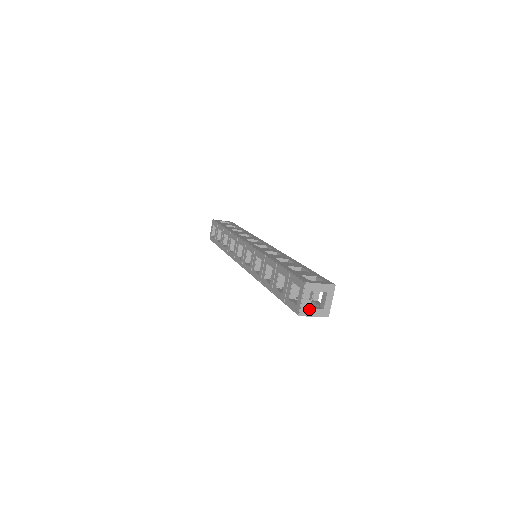
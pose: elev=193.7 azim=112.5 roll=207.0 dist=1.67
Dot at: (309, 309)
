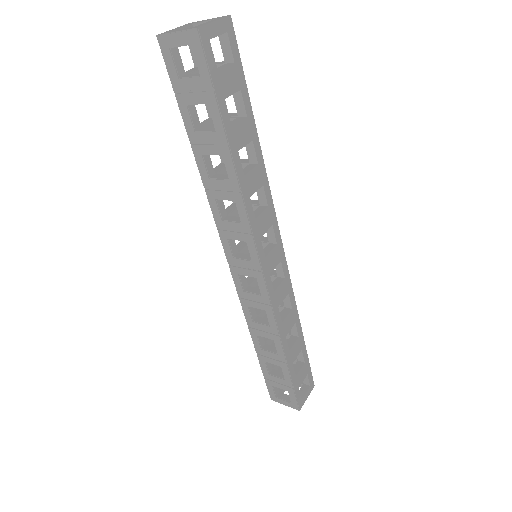
Dot at: occluded
